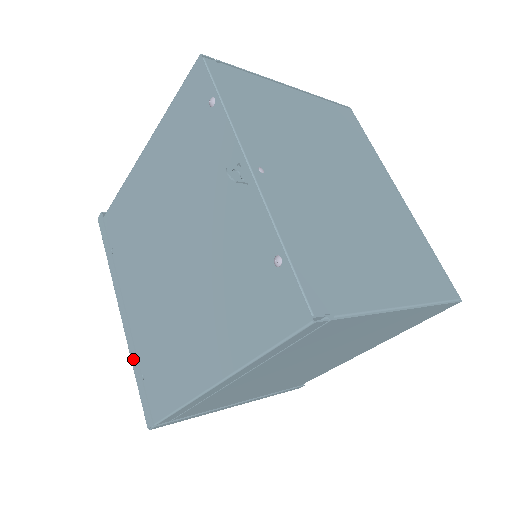
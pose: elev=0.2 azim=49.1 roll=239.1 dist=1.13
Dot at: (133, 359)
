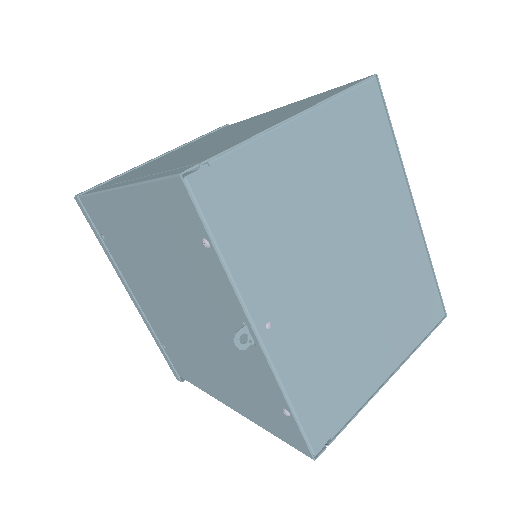
Dot at: (152, 335)
